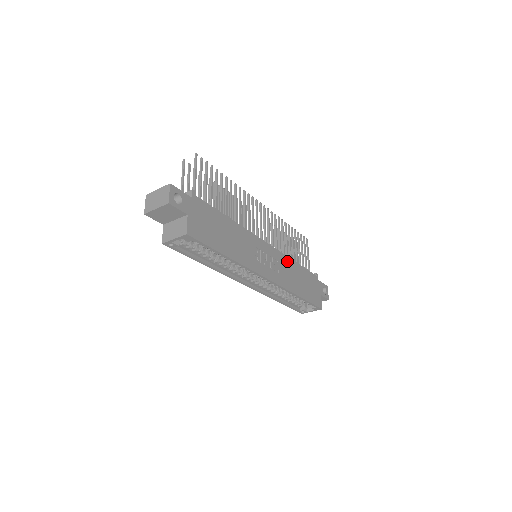
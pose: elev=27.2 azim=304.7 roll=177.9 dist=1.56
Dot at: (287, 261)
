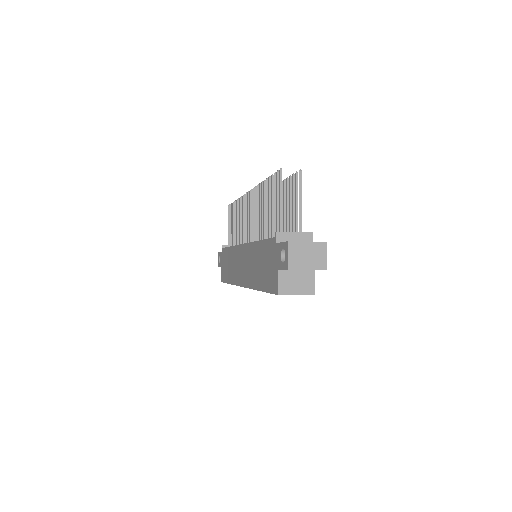
Dot at: occluded
